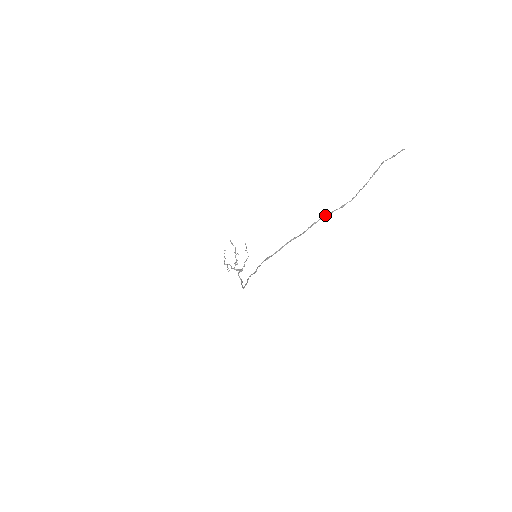
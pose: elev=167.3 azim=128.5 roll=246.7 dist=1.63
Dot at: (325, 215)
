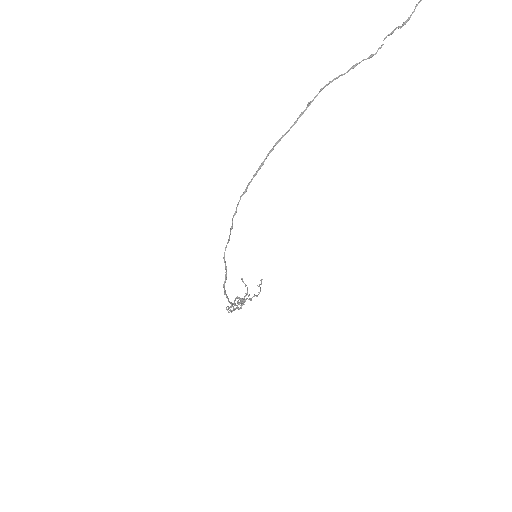
Dot at: (325, 85)
